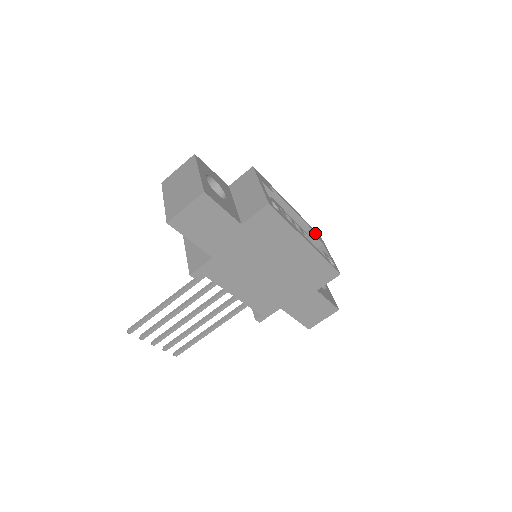
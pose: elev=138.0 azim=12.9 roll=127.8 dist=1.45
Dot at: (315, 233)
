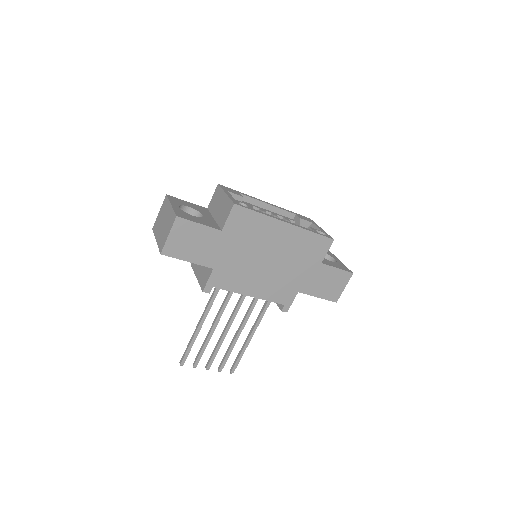
Dot at: (301, 217)
